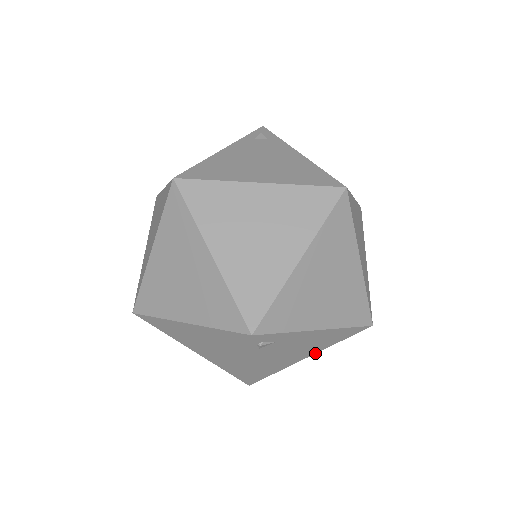
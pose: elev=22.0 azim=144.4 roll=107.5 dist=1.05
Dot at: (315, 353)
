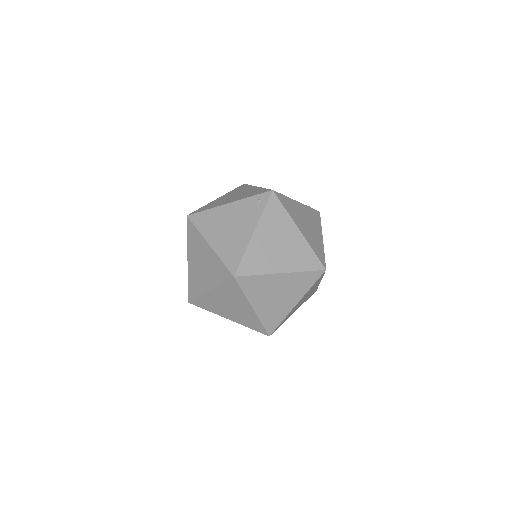
Dot at: occluded
